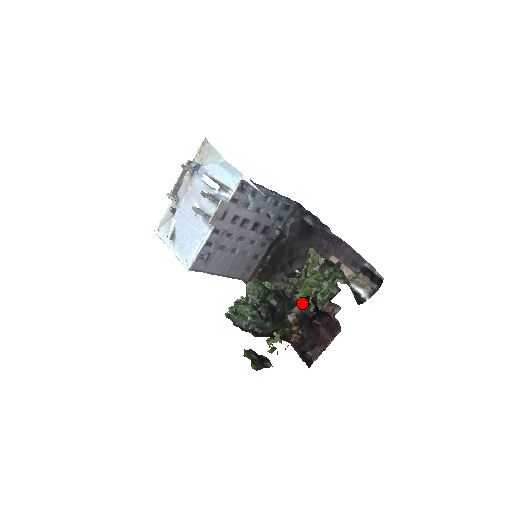
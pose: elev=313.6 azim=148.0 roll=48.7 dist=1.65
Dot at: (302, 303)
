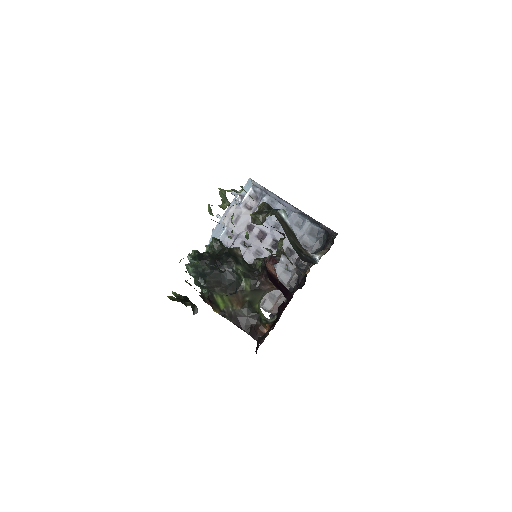
Dot at: occluded
